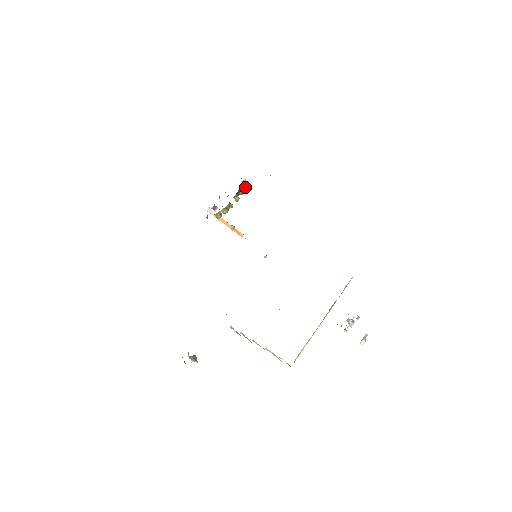
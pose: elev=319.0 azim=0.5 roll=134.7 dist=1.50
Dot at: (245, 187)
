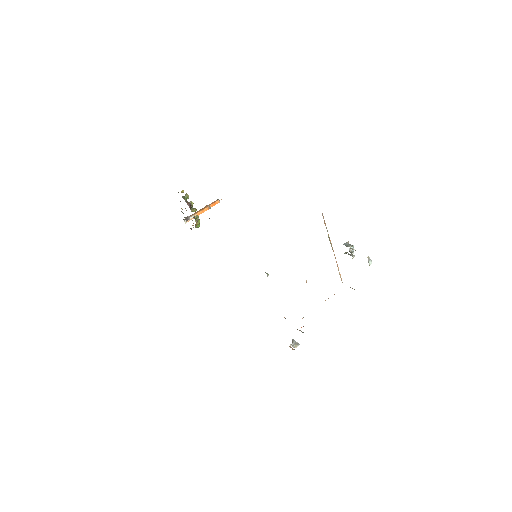
Dot at: (188, 197)
